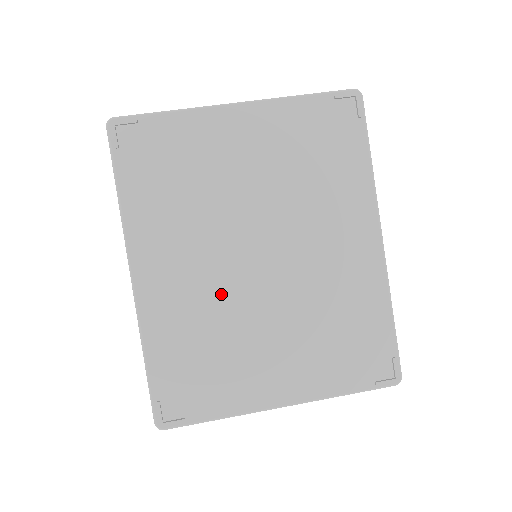
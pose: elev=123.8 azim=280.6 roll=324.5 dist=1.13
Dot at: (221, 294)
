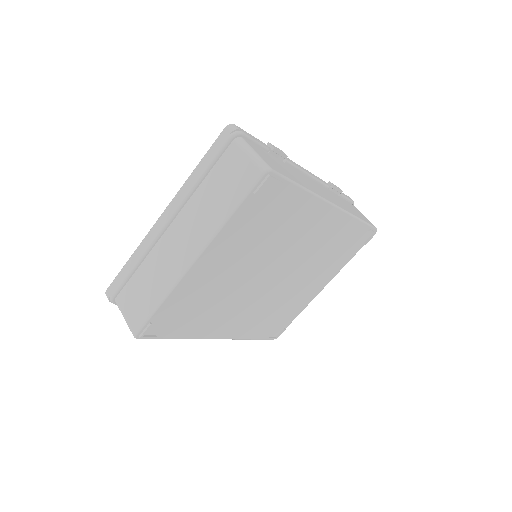
Dot at: (265, 301)
